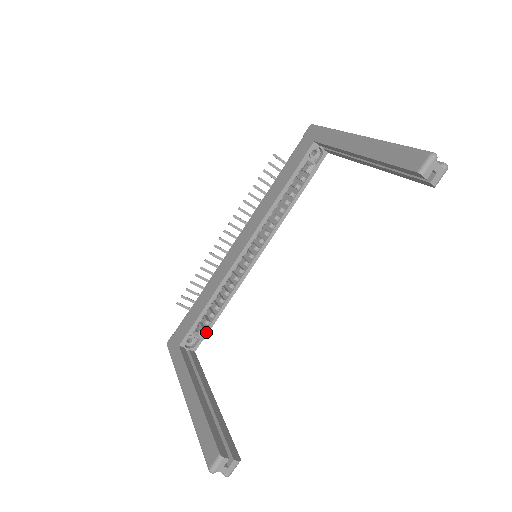
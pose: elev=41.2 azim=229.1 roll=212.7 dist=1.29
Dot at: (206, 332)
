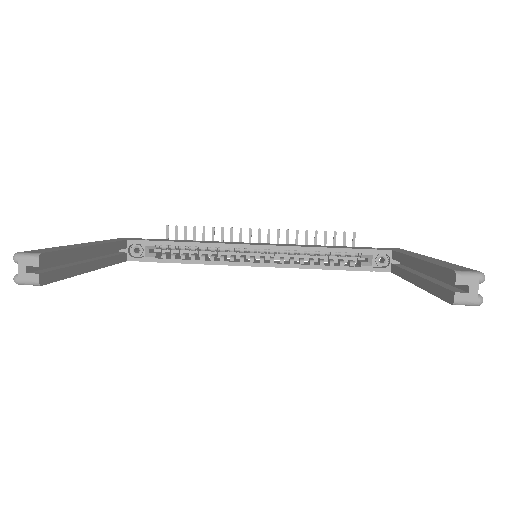
Dot at: (153, 259)
